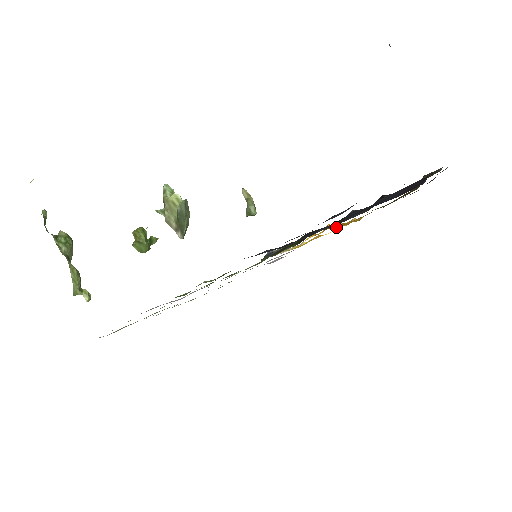
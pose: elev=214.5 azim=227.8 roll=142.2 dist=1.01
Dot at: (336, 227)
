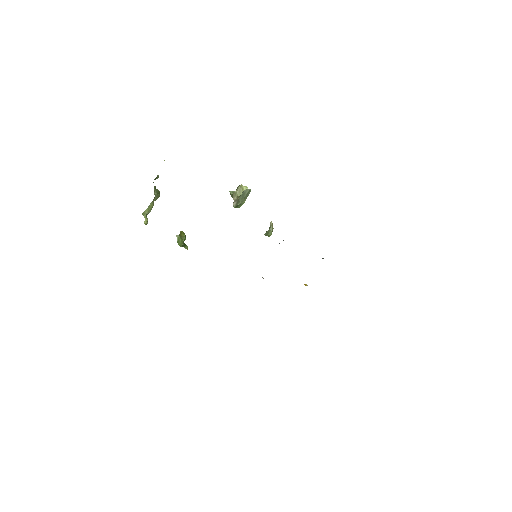
Dot at: occluded
